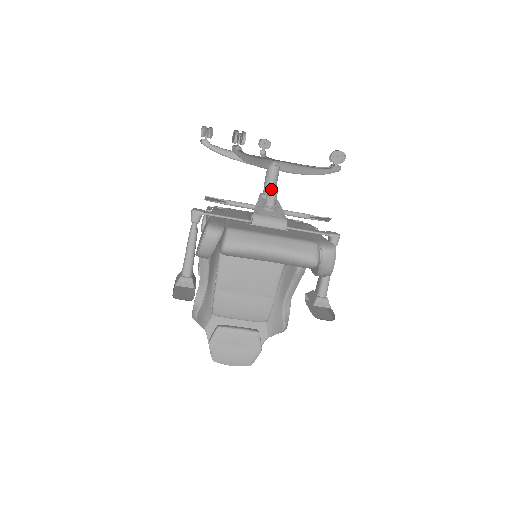
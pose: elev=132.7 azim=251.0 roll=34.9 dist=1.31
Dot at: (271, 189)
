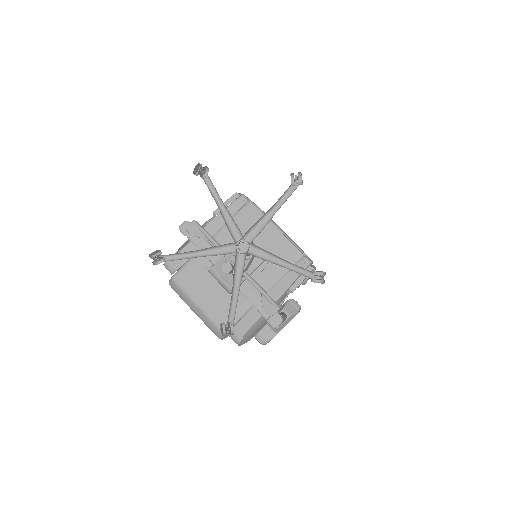
Dot at: occluded
